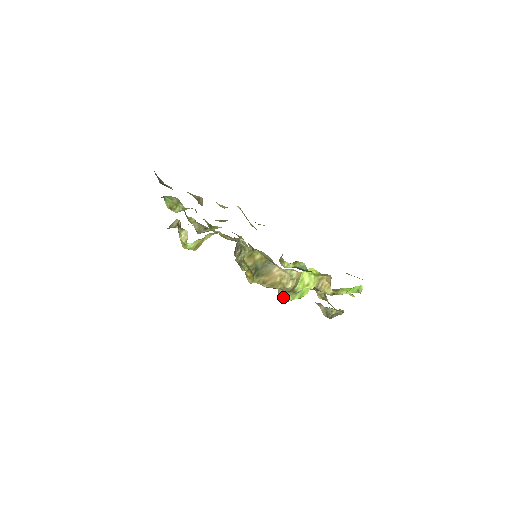
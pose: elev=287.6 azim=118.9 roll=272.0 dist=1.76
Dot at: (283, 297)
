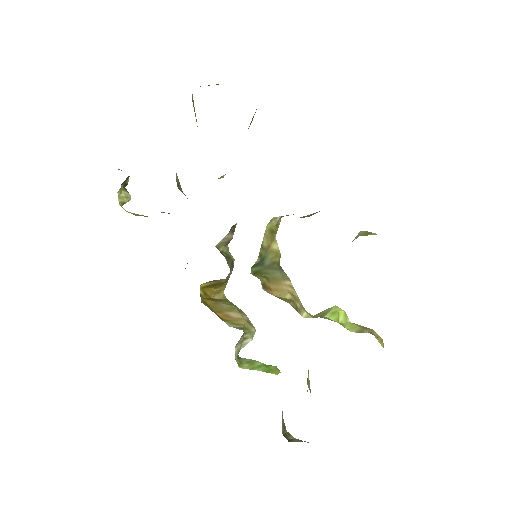
Dot at: (235, 358)
